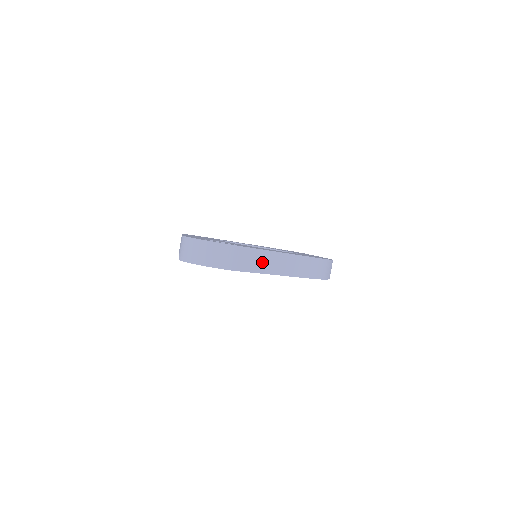
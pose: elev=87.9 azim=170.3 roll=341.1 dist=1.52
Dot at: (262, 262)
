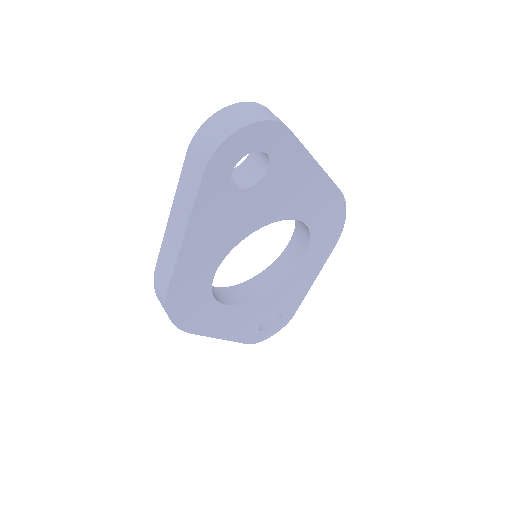
Dot at: occluded
